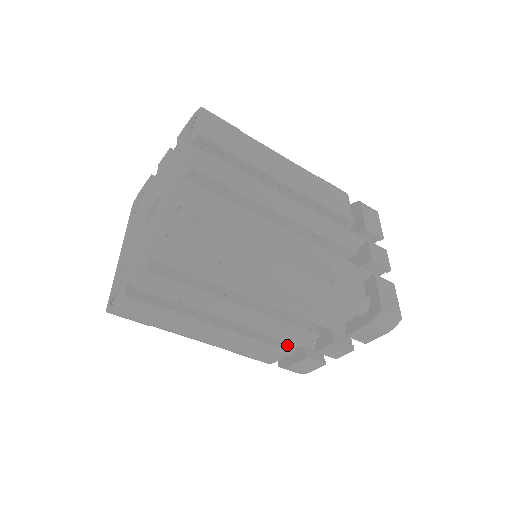
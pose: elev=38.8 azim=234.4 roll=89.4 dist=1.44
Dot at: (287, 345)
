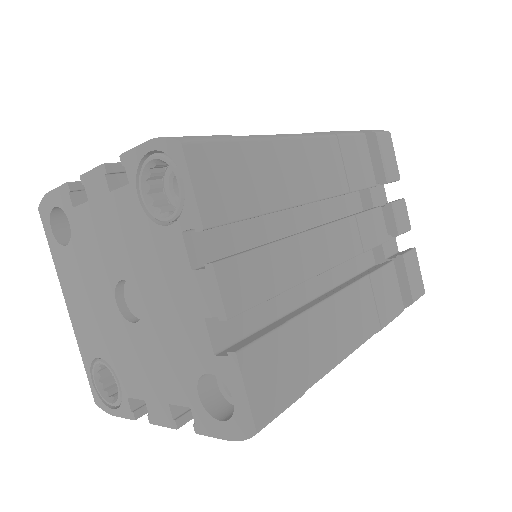
Dot at: occluded
